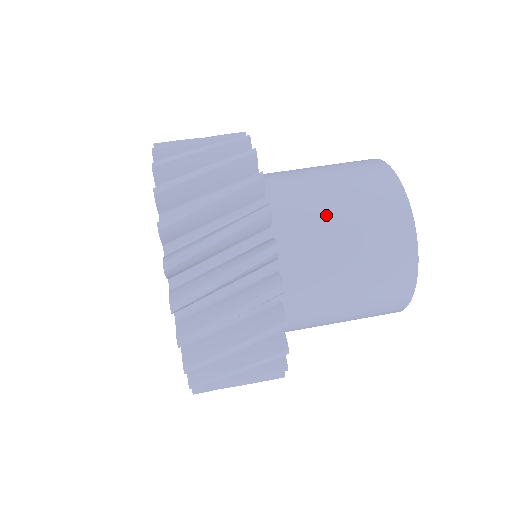
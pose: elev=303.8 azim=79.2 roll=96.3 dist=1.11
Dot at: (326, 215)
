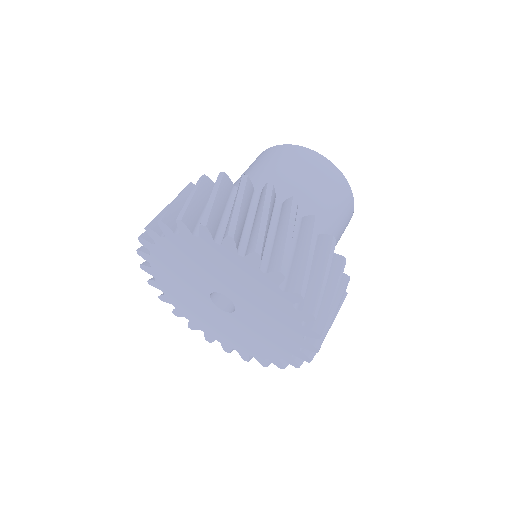
Dot at: (255, 177)
